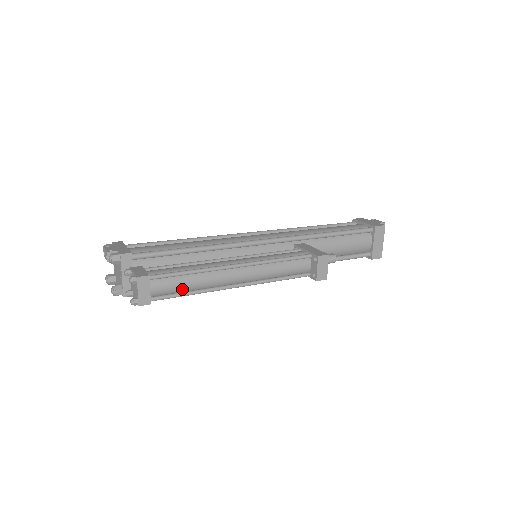
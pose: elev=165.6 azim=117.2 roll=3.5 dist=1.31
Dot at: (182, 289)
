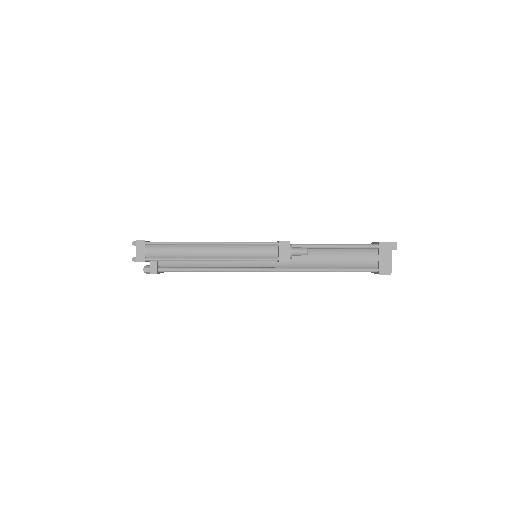
Dot at: (169, 255)
